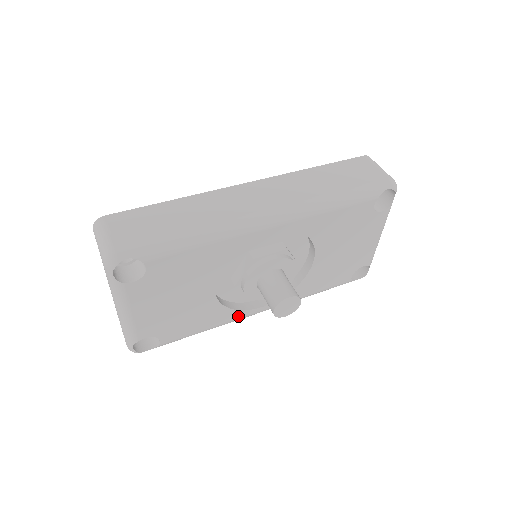
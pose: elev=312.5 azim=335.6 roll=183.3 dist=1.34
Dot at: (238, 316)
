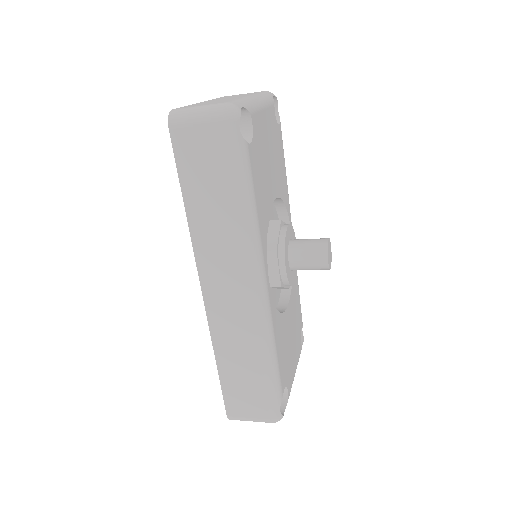
Dot at: (263, 250)
